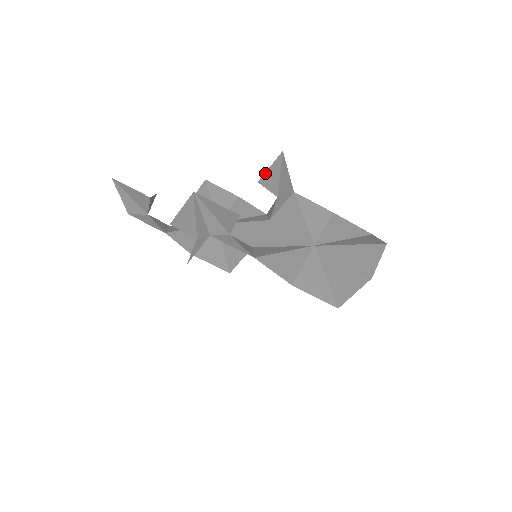
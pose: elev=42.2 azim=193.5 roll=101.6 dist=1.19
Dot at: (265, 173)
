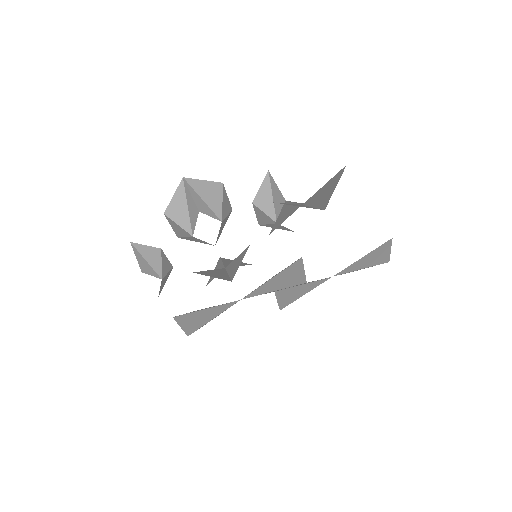
Dot at: (257, 194)
